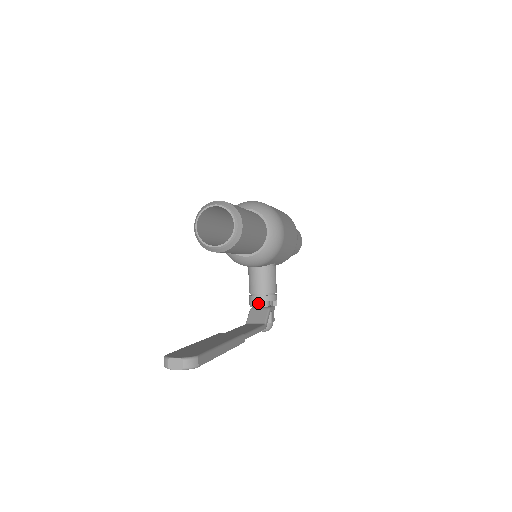
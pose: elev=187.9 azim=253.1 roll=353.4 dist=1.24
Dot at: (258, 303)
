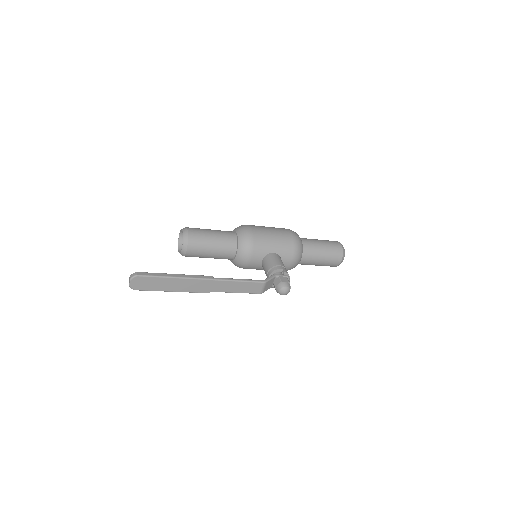
Dot at: occluded
